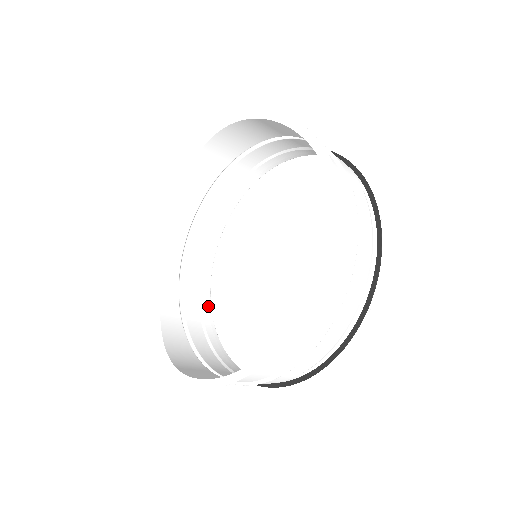
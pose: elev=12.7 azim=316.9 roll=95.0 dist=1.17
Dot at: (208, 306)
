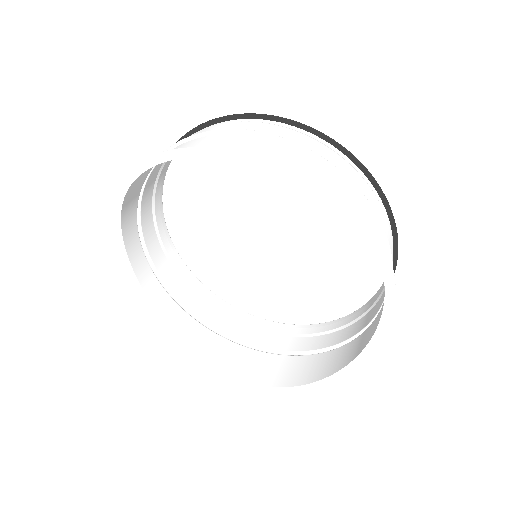
Dot at: (180, 261)
